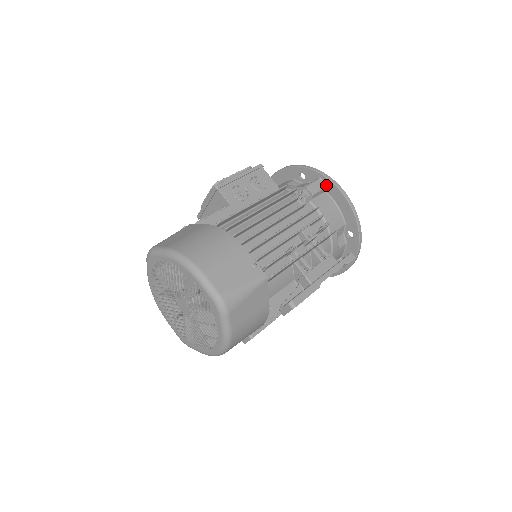
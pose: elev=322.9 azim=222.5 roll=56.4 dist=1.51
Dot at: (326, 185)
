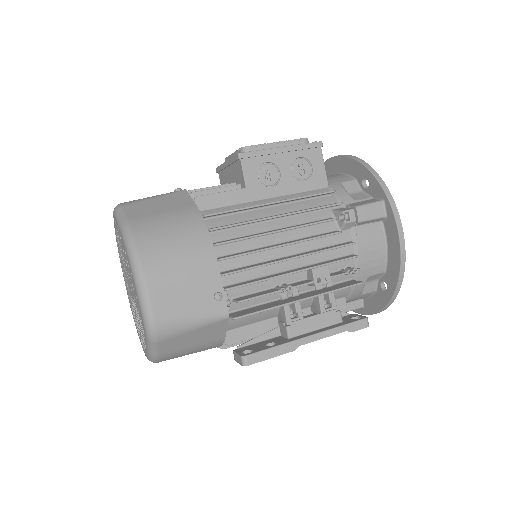
Dot at: (386, 214)
